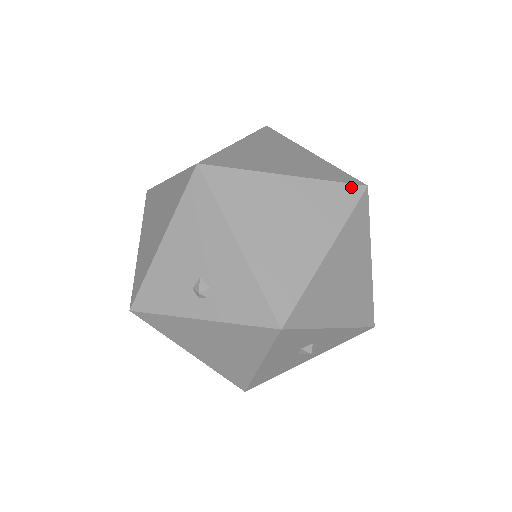
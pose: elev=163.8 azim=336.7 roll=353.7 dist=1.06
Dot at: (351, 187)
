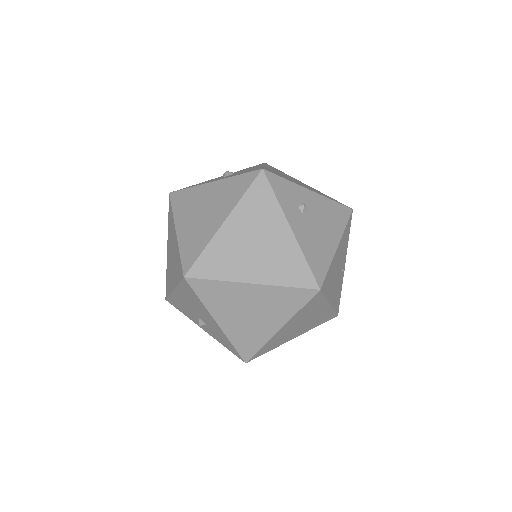
Dot at: (305, 291)
